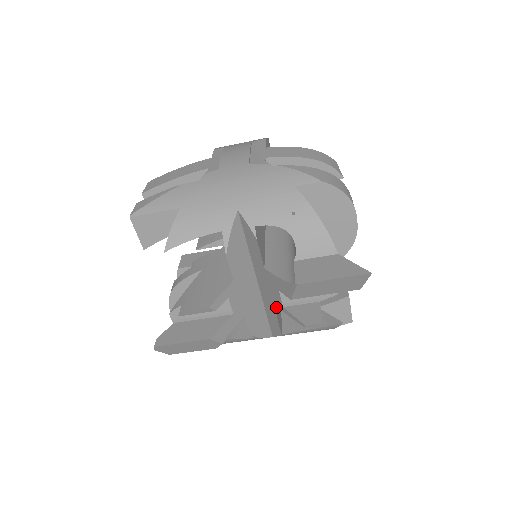
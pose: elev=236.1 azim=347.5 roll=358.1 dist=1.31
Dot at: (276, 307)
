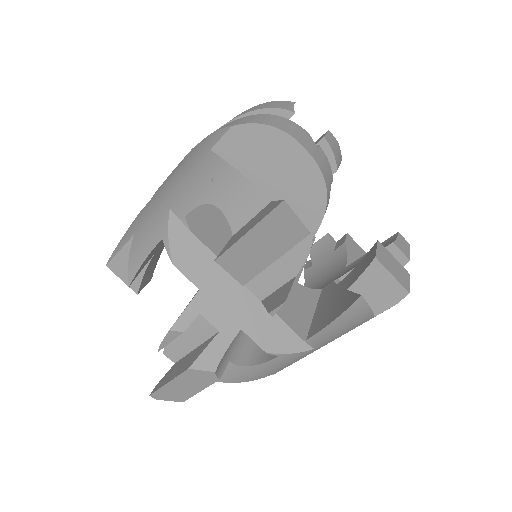
Dot at: (282, 307)
